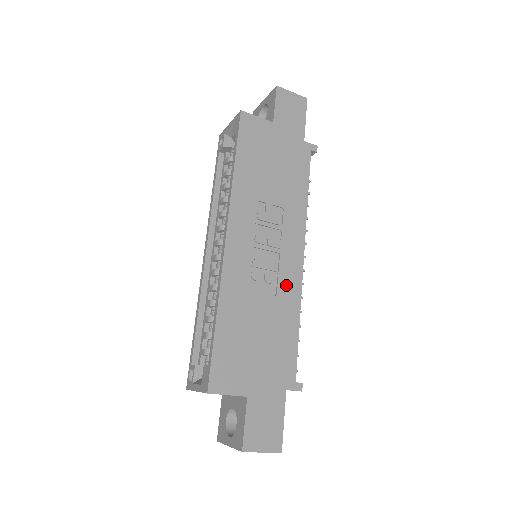
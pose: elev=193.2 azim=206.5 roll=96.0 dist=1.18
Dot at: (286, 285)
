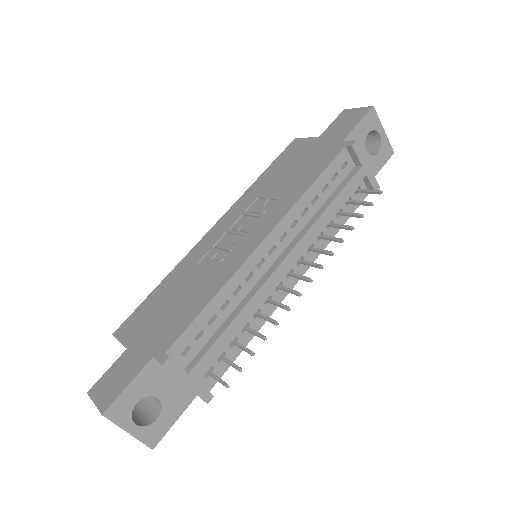
Dot at: (228, 263)
